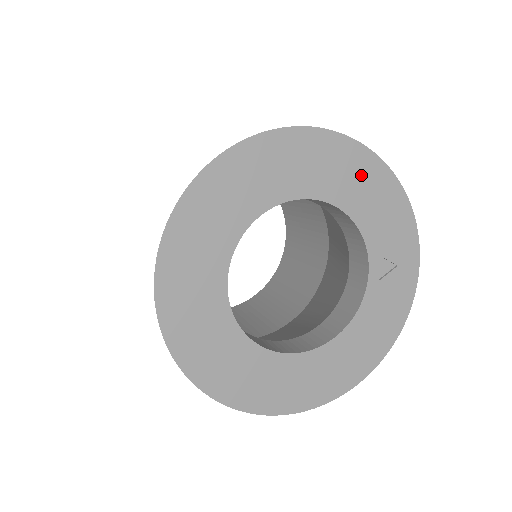
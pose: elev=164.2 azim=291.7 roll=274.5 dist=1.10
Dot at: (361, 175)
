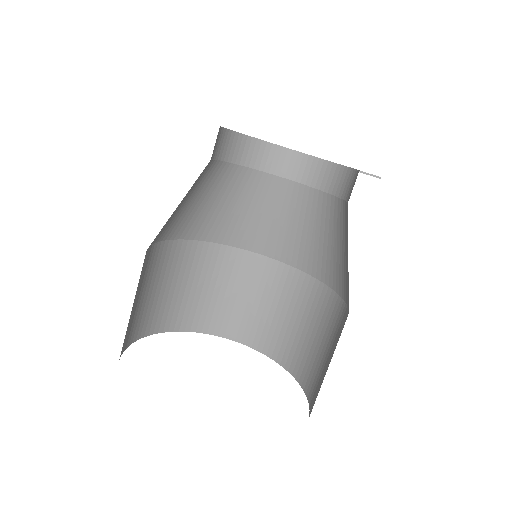
Dot at: occluded
